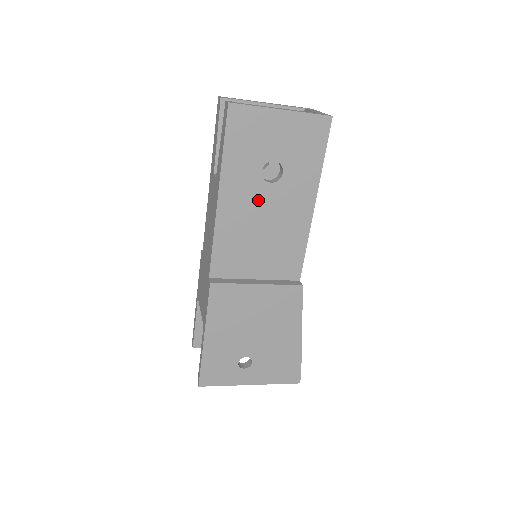
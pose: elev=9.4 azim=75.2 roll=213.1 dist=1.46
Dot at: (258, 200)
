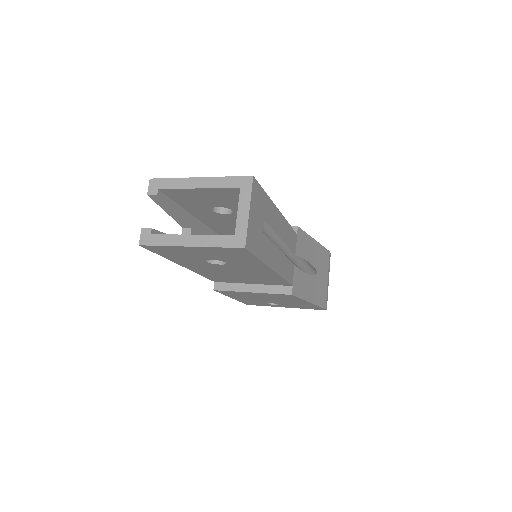
Dot at: (218, 268)
